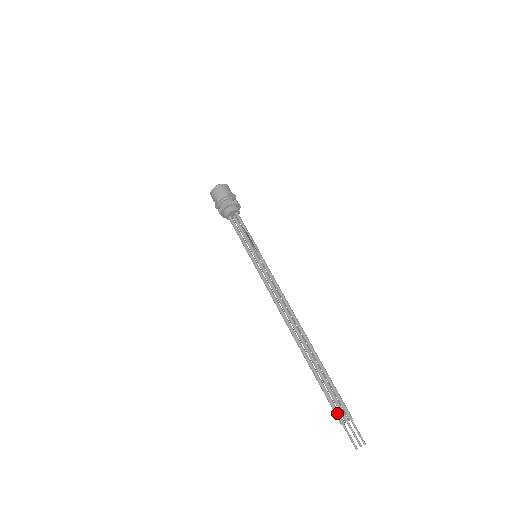
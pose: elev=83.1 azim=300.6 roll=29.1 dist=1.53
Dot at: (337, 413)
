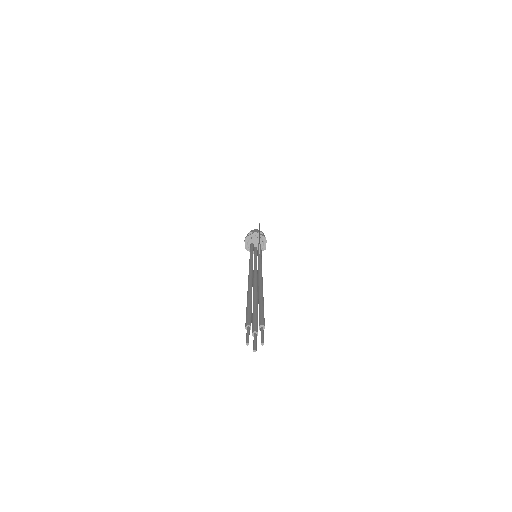
Dot at: (249, 318)
